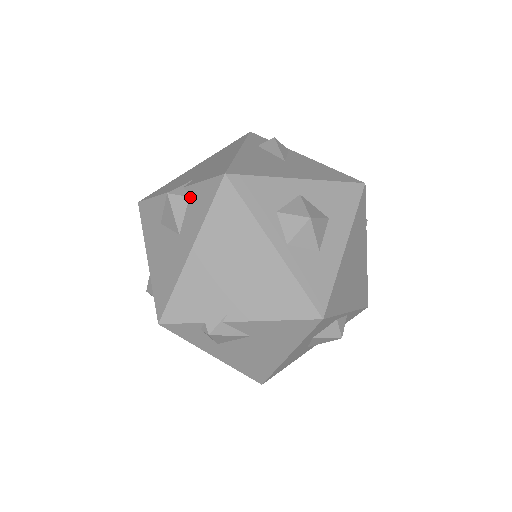
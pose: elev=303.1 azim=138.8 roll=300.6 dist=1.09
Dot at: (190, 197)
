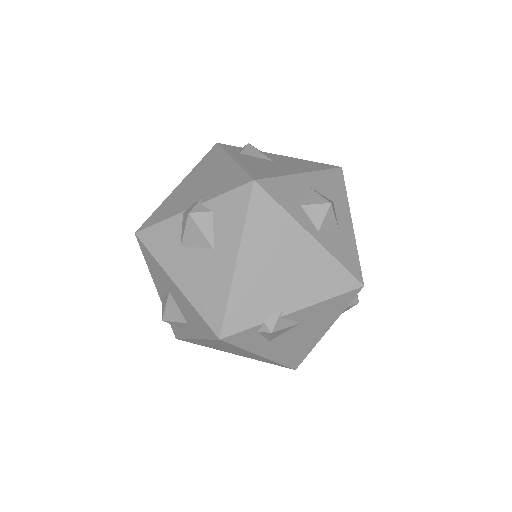
Dot at: (214, 211)
